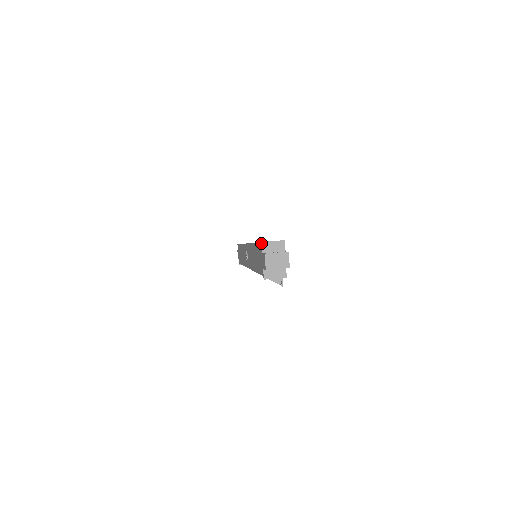
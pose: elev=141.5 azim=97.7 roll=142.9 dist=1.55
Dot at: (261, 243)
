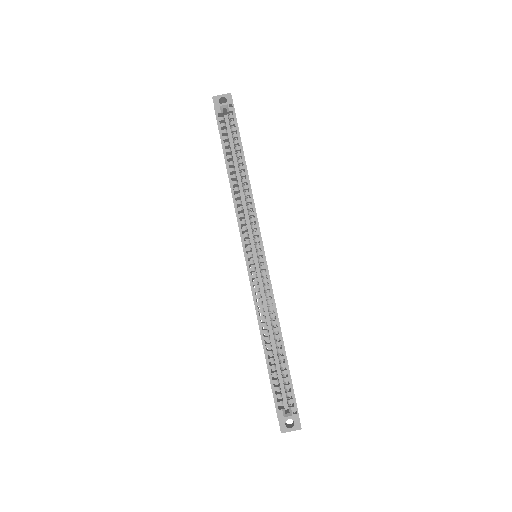
Dot at: occluded
